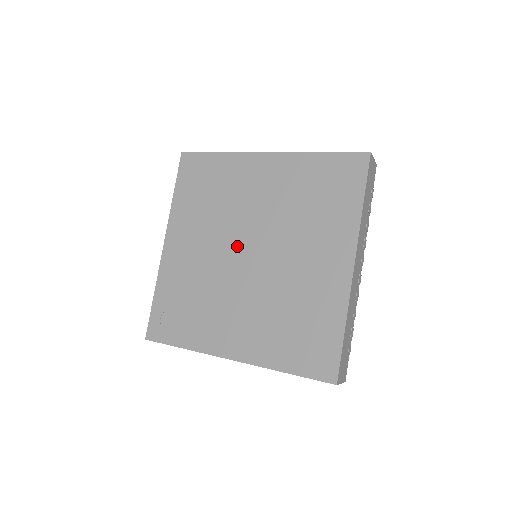
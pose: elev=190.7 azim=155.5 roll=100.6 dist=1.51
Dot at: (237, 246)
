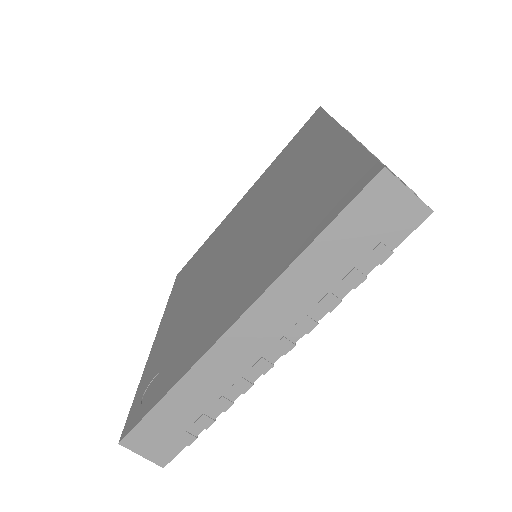
Dot at: (226, 253)
